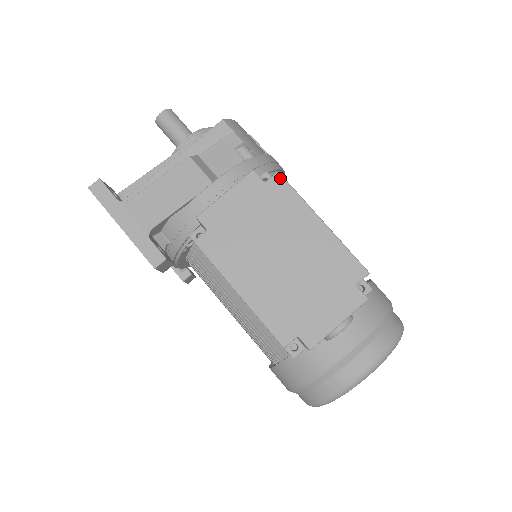
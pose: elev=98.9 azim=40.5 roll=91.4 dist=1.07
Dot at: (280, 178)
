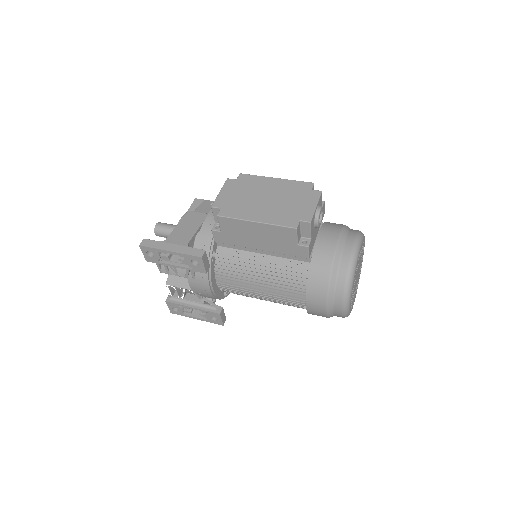
Dot at: (243, 175)
